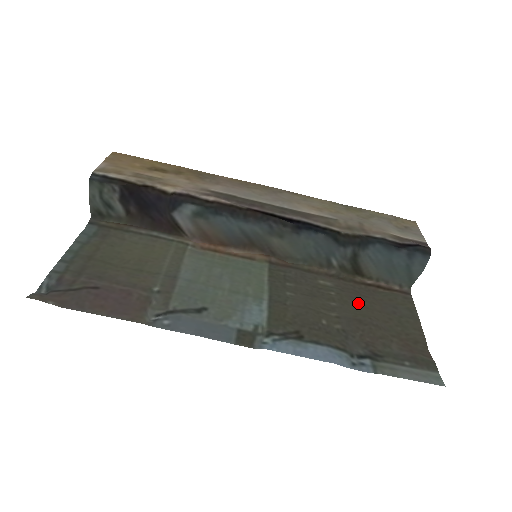
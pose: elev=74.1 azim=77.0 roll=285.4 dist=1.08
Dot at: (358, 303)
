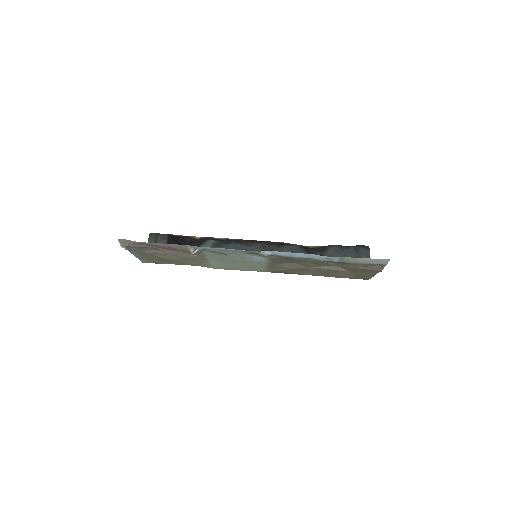
Dot at: (330, 272)
